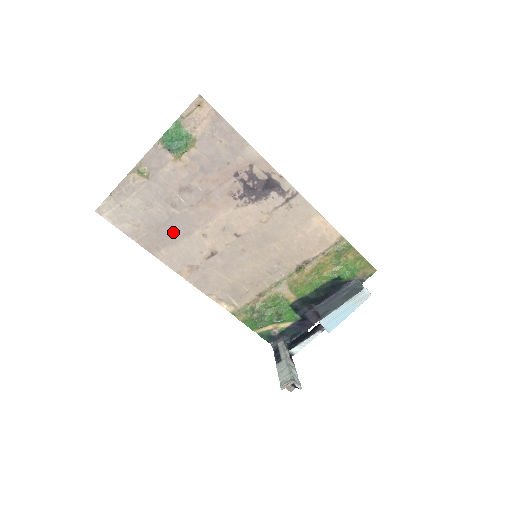
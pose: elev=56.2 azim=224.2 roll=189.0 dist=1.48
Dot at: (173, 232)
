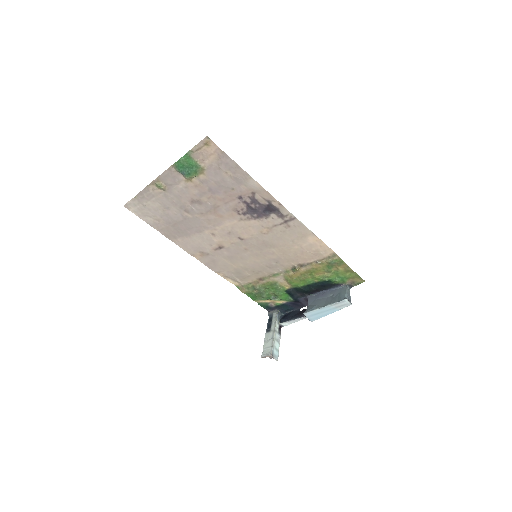
Dot at: (187, 228)
